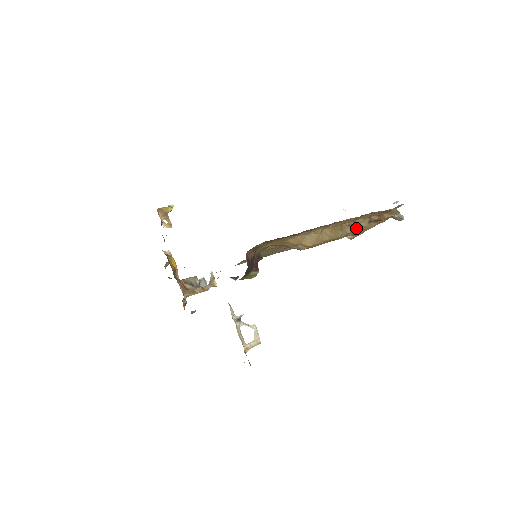
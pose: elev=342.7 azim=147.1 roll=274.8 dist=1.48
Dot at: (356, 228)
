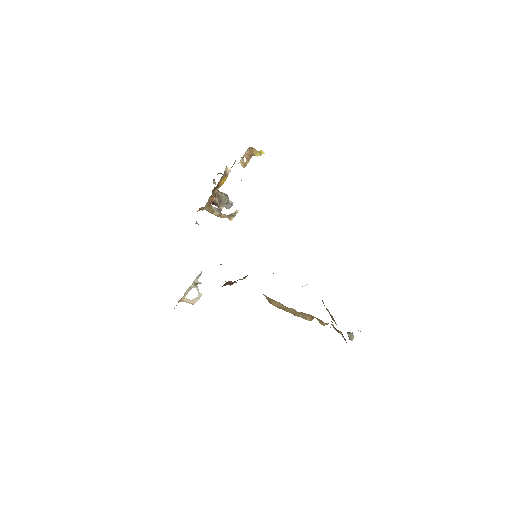
Dot at: occluded
